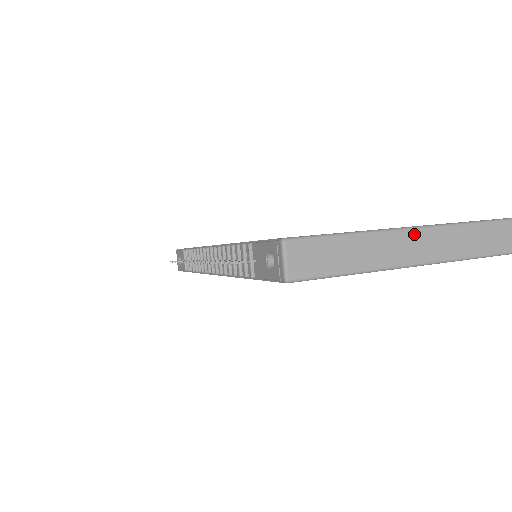
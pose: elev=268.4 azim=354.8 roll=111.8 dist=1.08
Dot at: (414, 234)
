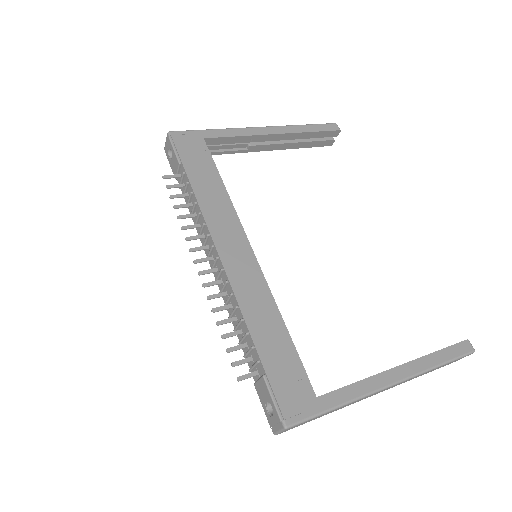
Dot at: (380, 391)
